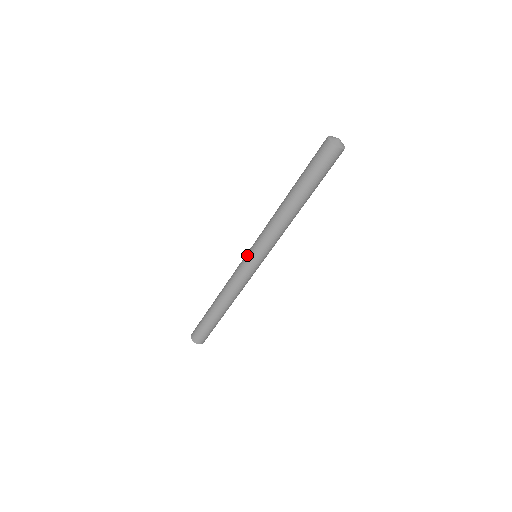
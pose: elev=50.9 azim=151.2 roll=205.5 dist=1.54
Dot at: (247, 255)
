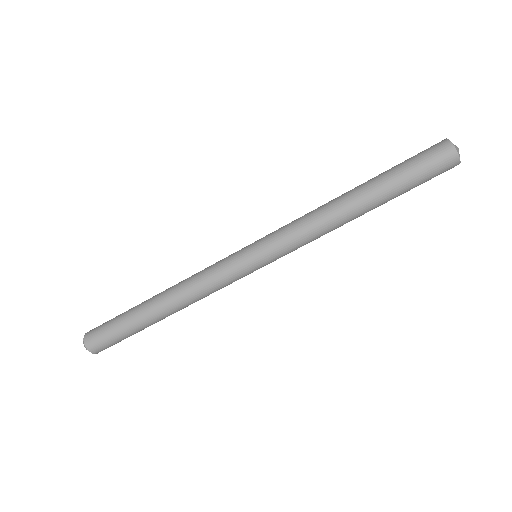
Dot at: (248, 252)
